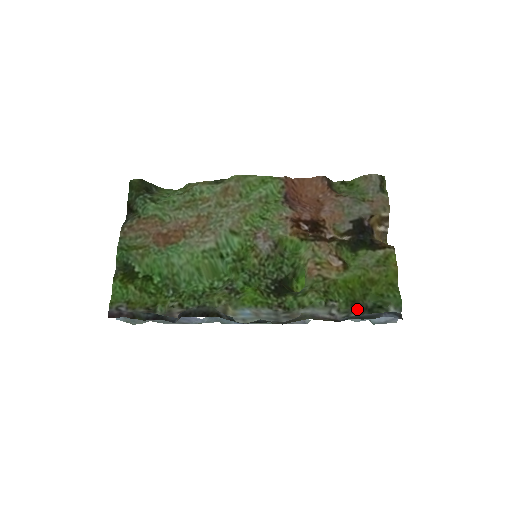
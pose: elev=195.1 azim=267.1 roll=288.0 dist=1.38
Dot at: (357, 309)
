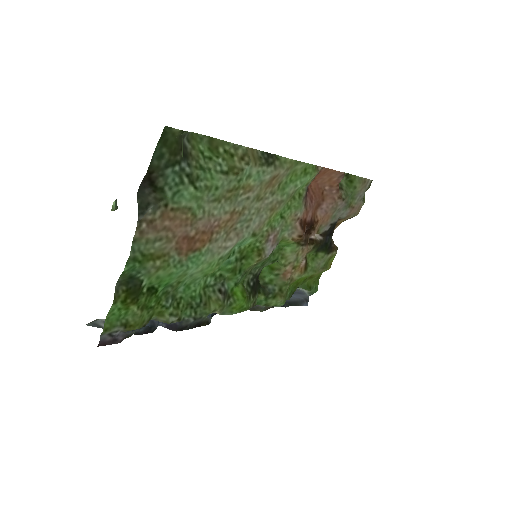
Dot at: (291, 296)
